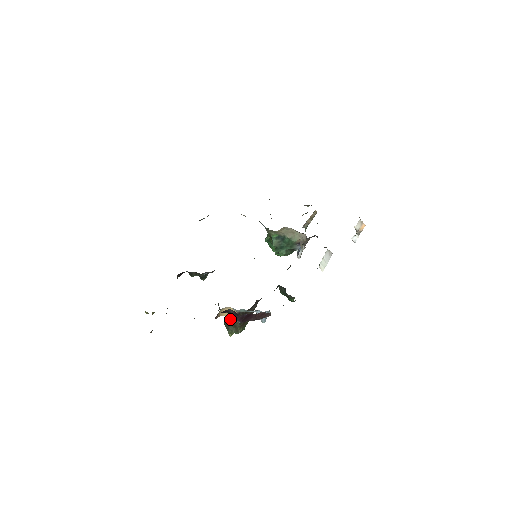
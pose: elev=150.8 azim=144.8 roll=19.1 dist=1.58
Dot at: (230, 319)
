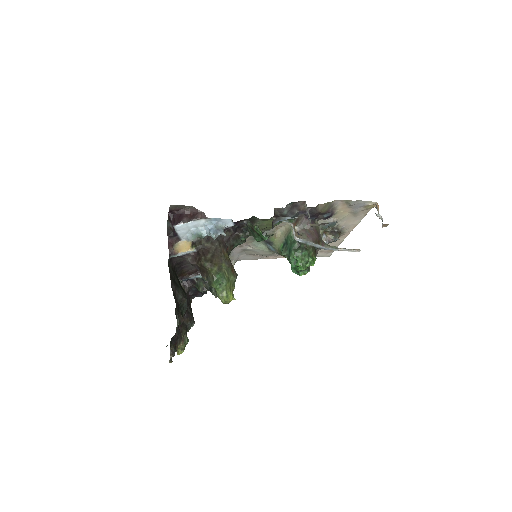
Dot at: (200, 265)
